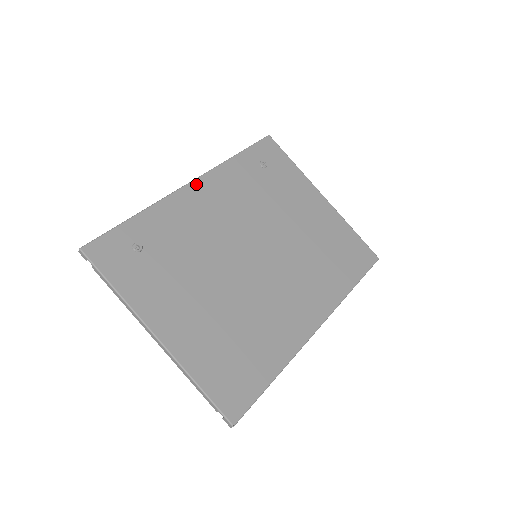
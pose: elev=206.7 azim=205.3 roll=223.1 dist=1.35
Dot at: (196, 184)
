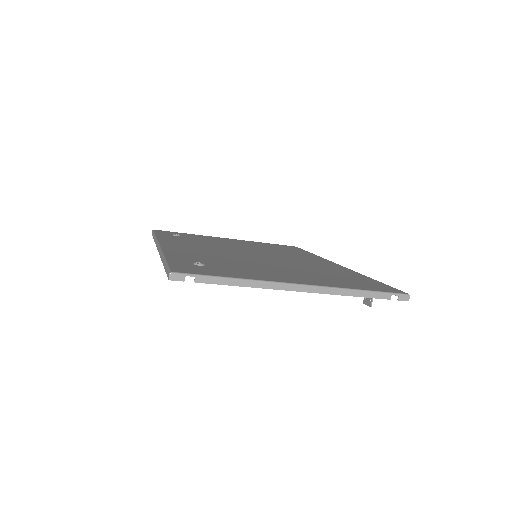
Dot at: (164, 245)
